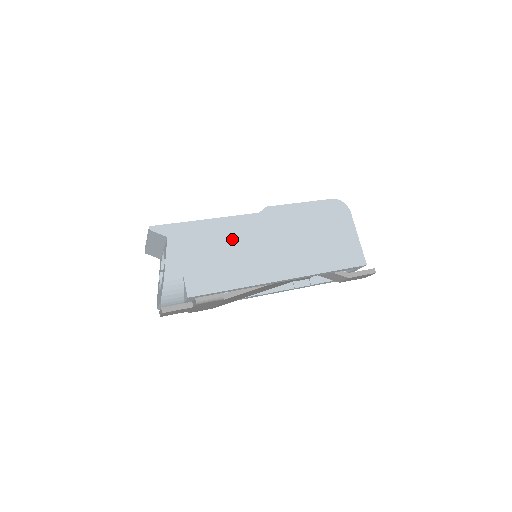
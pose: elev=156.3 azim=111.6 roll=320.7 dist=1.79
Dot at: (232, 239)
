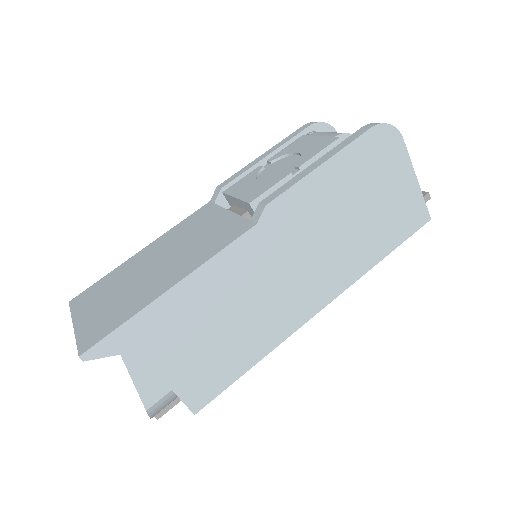
Dot at: (227, 295)
